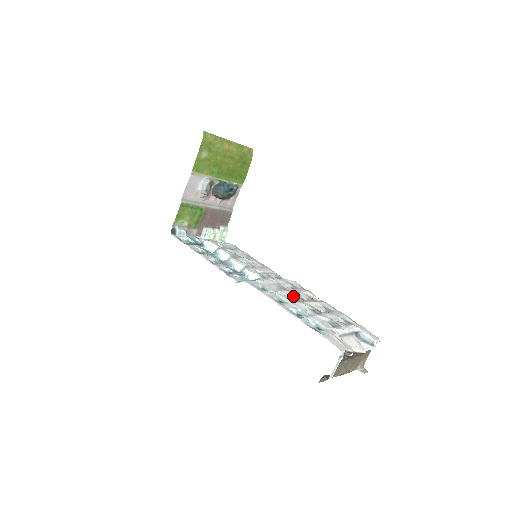
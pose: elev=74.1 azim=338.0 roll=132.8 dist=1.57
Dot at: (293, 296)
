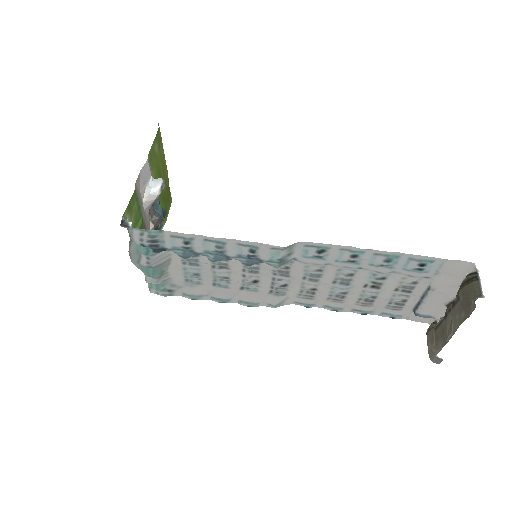
Dot at: (338, 277)
